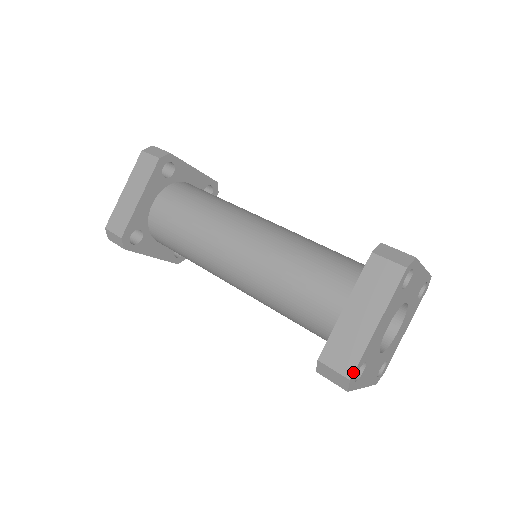
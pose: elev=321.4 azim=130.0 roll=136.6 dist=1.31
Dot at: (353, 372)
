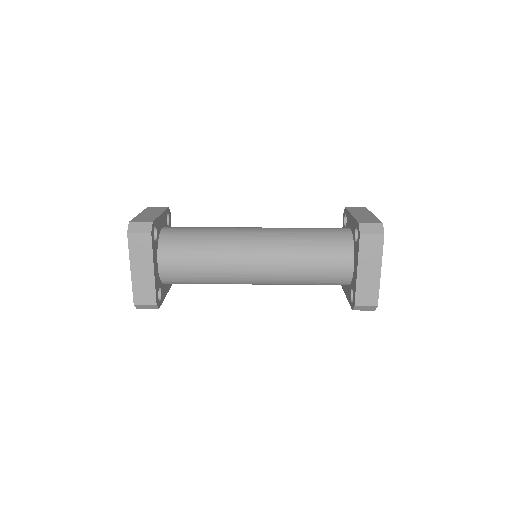
Dot at: occluded
